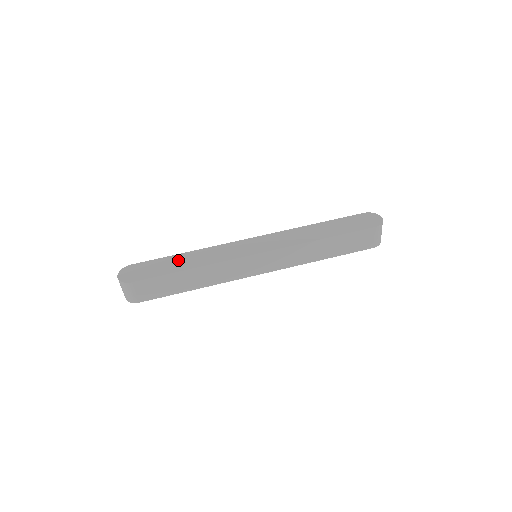
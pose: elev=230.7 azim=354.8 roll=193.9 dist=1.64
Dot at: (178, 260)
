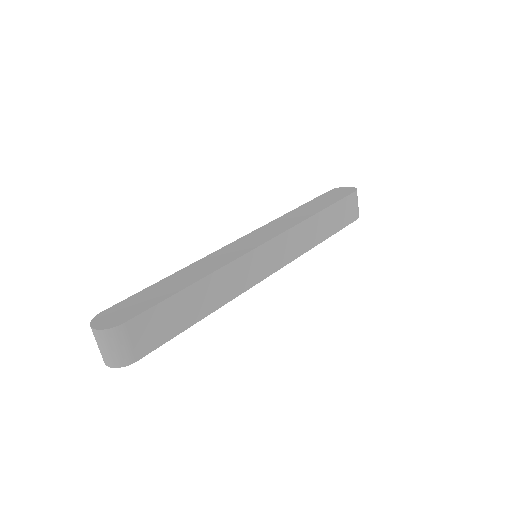
Dot at: (170, 282)
